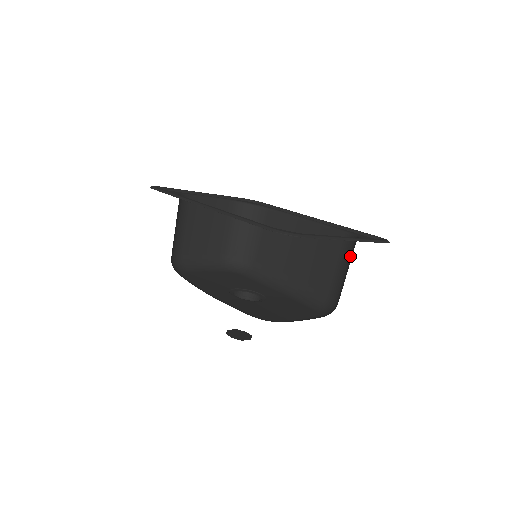
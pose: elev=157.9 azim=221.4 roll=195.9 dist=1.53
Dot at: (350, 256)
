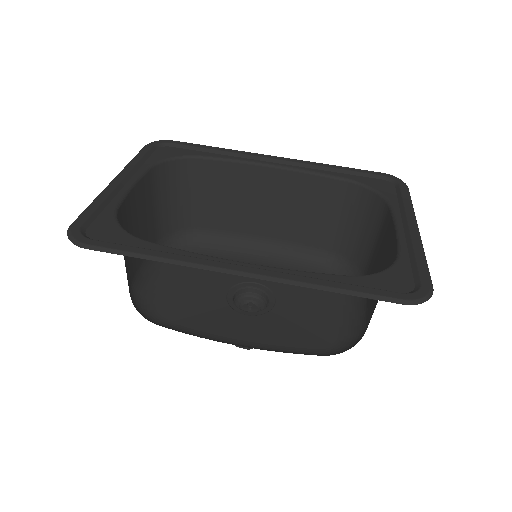
Dot at: (363, 212)
